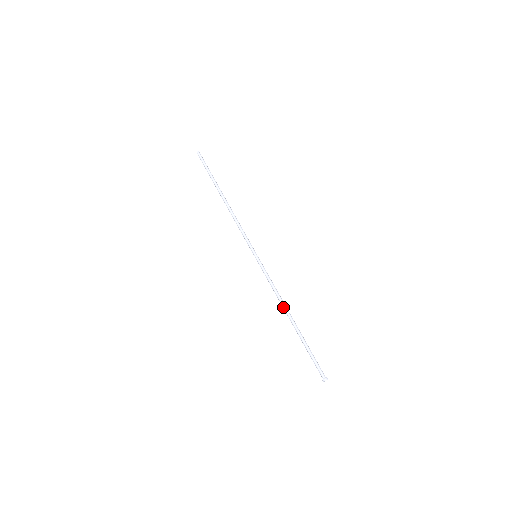
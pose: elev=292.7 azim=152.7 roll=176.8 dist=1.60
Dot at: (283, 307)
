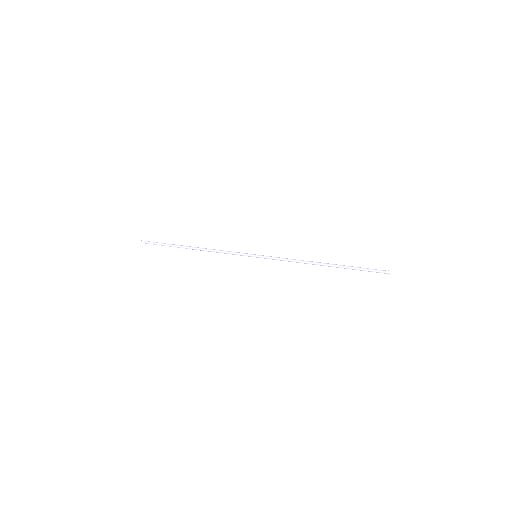
Dot at: (310, 263)
